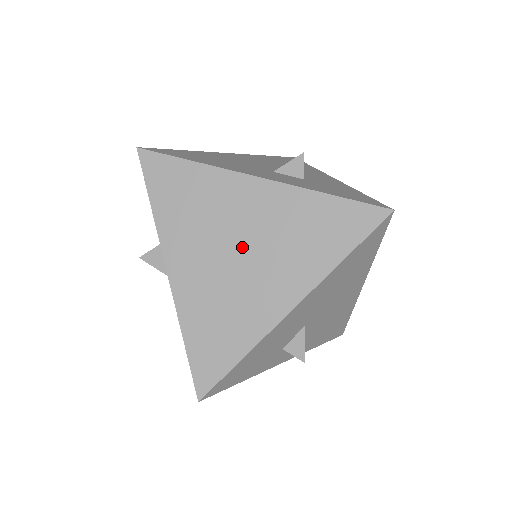
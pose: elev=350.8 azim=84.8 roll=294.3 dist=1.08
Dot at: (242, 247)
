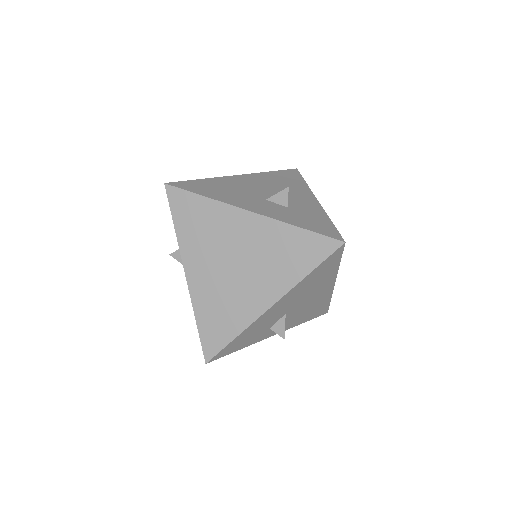
Dot at: (237, 261)
